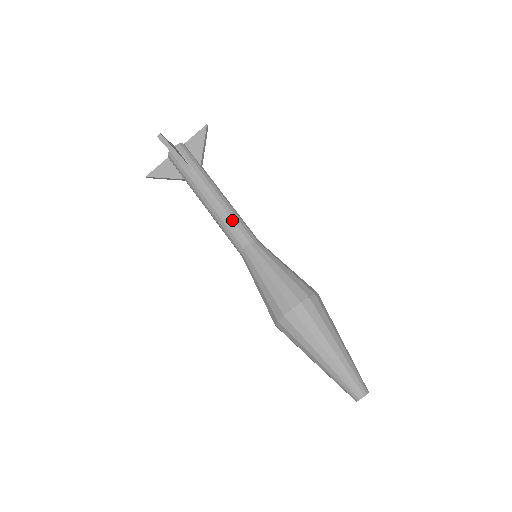
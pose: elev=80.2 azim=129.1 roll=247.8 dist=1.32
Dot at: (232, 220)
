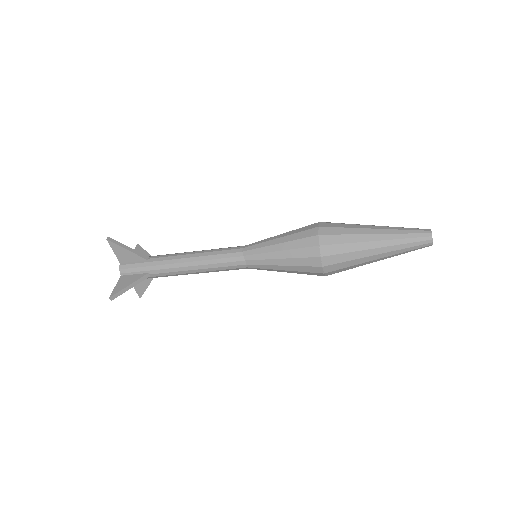
Dot at: (214, 249)
